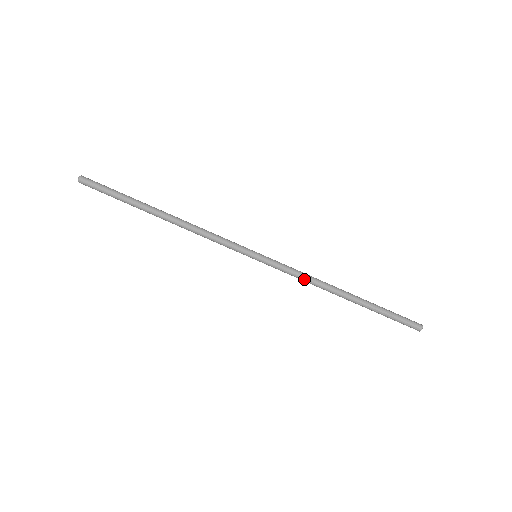
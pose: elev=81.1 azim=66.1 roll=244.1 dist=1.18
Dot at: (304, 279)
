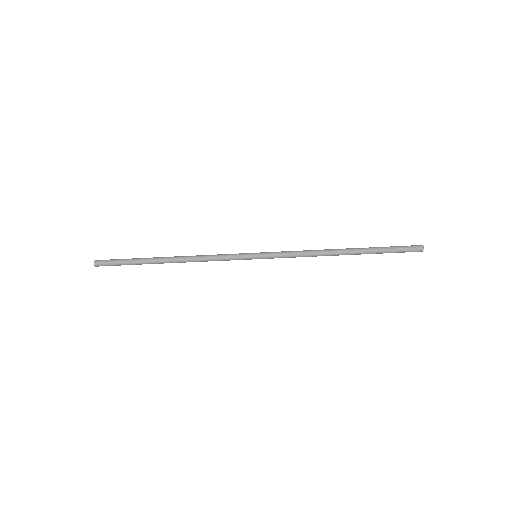
Dot at: (303, 256)
